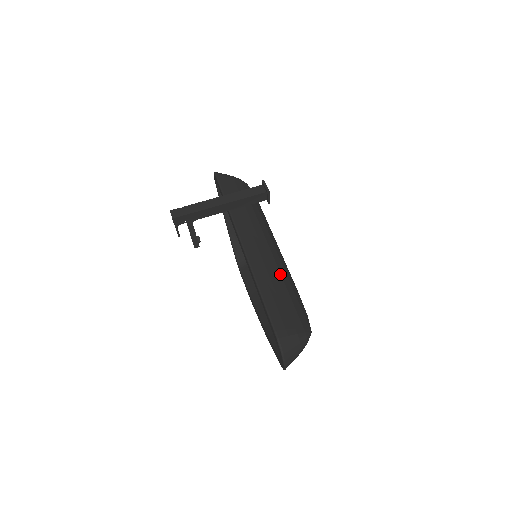
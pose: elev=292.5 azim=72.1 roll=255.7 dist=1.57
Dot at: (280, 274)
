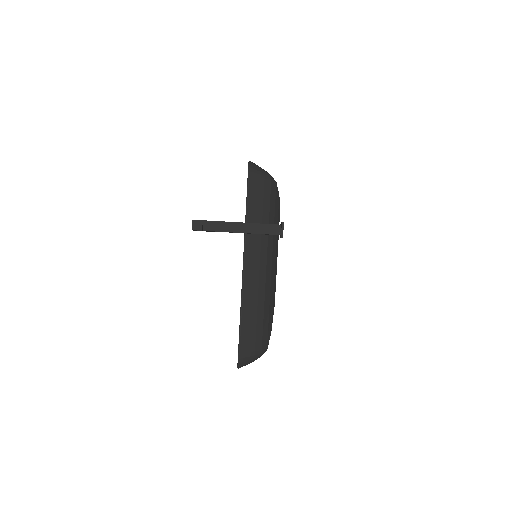
Dot at: (264, 298)
